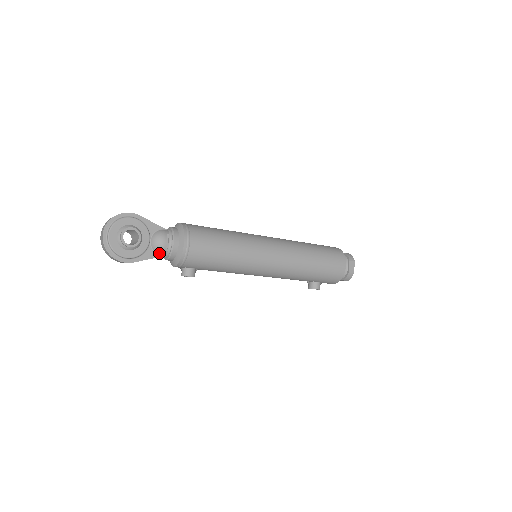
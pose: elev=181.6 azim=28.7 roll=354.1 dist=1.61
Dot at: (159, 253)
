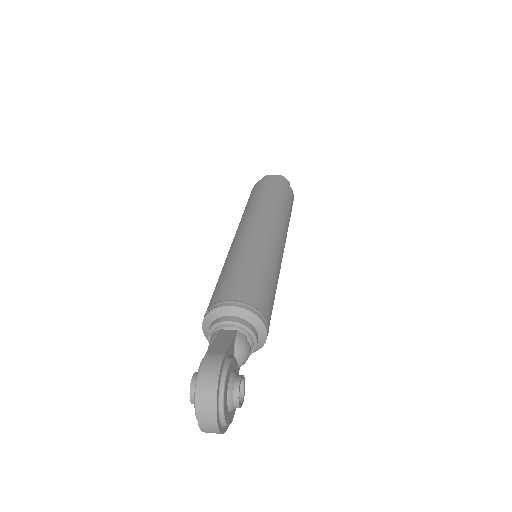
Dot at: occluded
